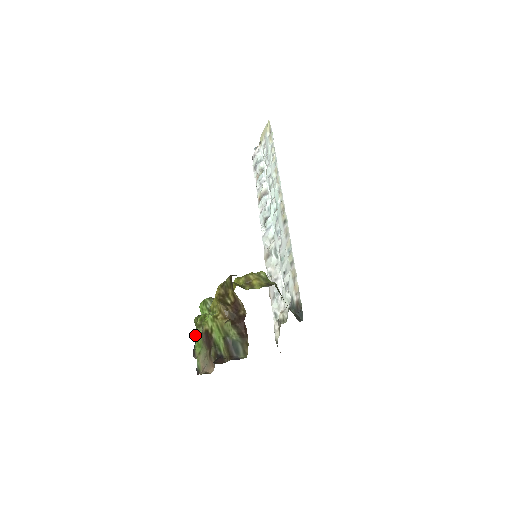
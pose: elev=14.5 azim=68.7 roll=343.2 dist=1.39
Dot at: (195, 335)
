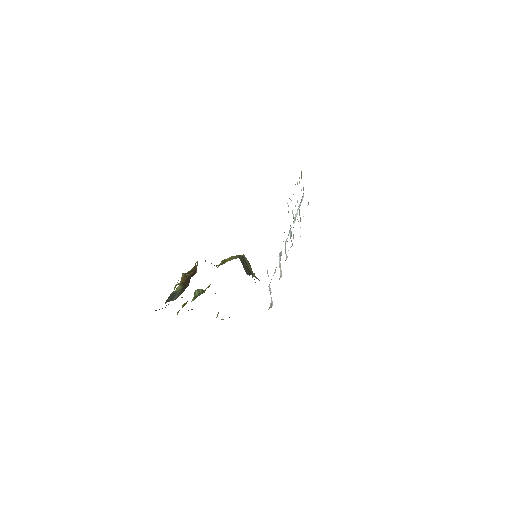
Dot at: occluded
